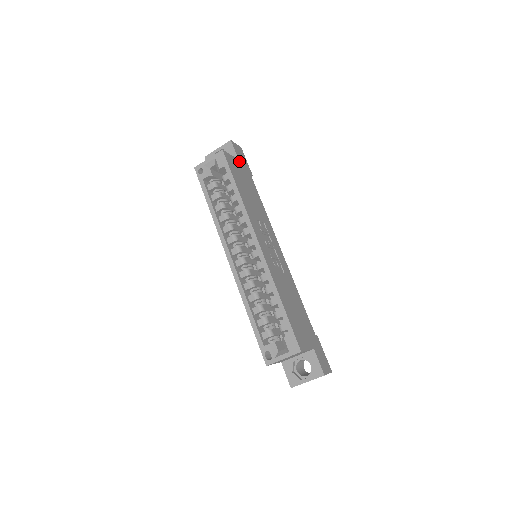
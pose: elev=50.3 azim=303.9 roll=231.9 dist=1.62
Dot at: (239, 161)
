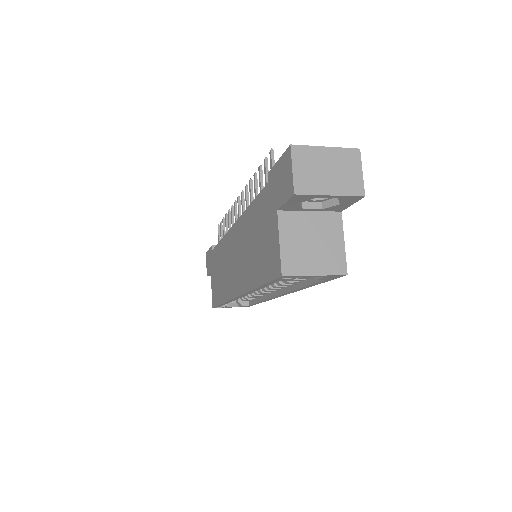
Dot at: (340, 212)
